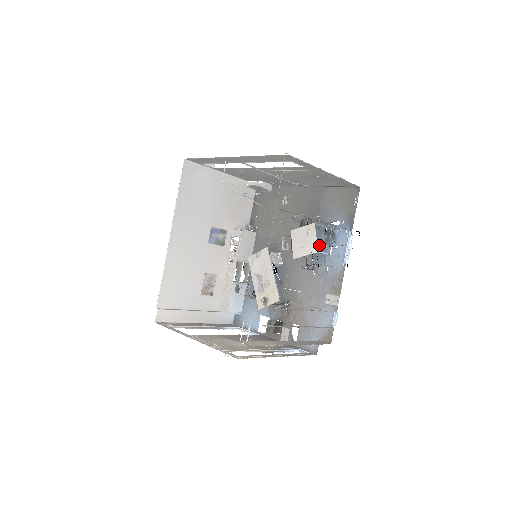
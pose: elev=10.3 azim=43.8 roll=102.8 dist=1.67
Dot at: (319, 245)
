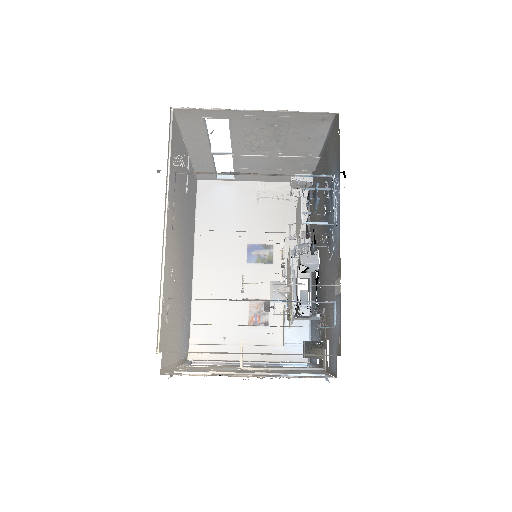
Dot at: (329, 218)
